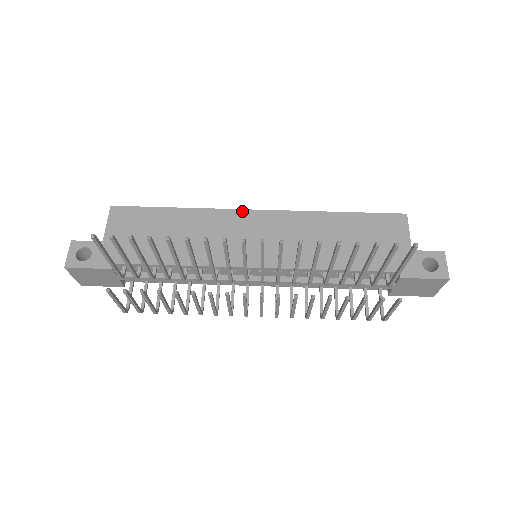
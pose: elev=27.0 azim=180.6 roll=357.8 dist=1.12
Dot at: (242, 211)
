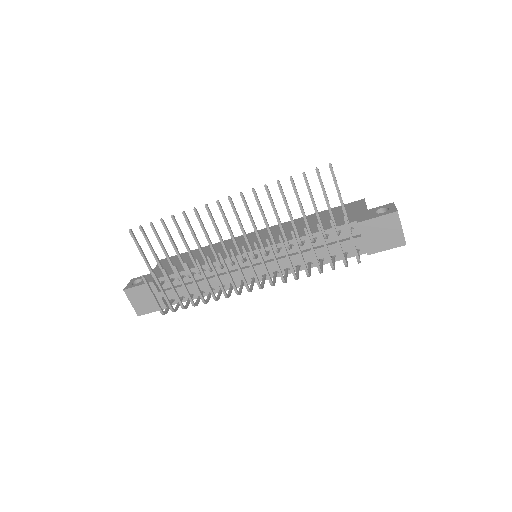
Dot at: occluded
